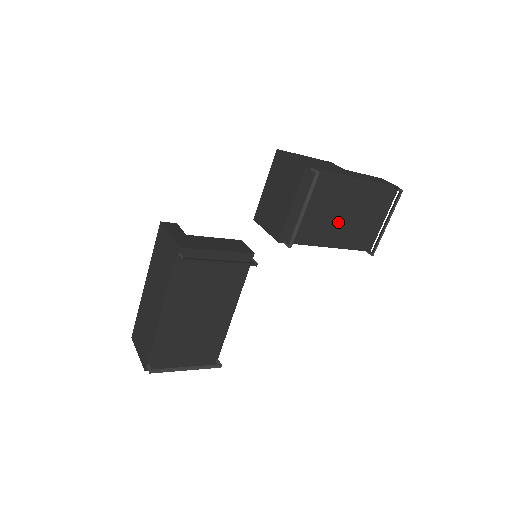
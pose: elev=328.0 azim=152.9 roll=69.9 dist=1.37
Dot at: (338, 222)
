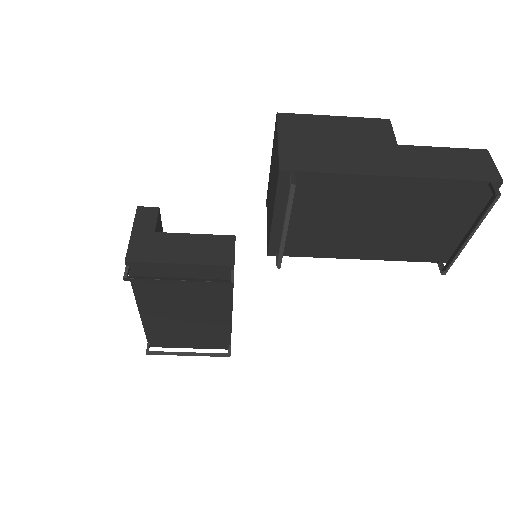
Dot at: (370, 232)
